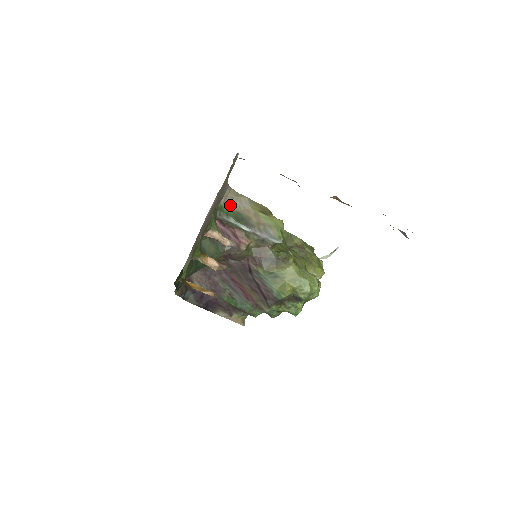
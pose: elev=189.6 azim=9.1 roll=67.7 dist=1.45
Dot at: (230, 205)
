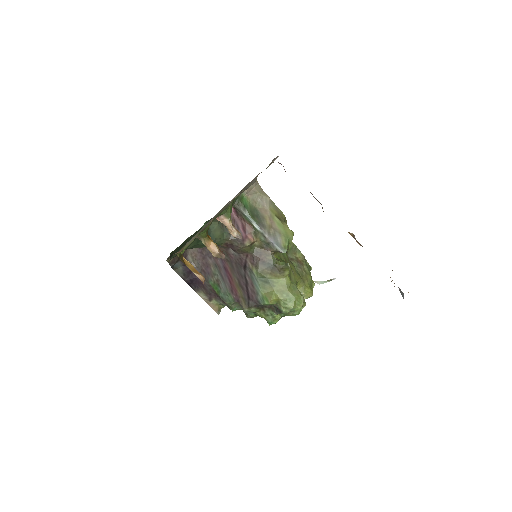
Dot at: (251, 199)
